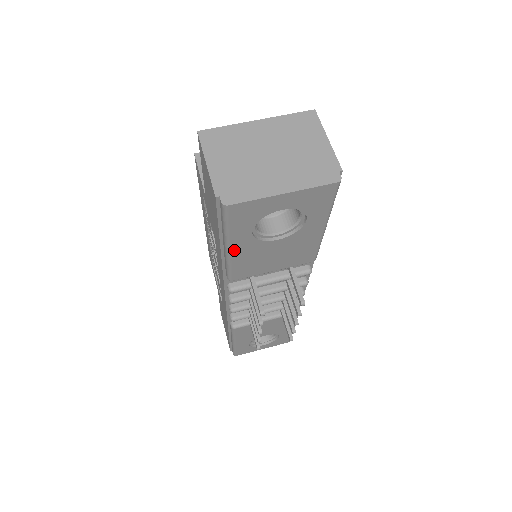
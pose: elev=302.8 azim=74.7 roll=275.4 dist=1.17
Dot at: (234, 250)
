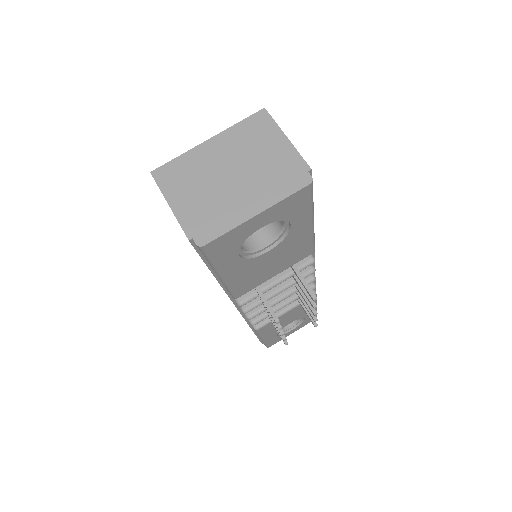
Dot at: (228, 276)
